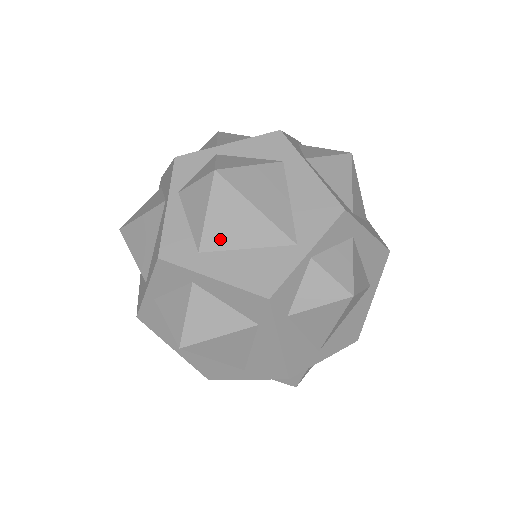
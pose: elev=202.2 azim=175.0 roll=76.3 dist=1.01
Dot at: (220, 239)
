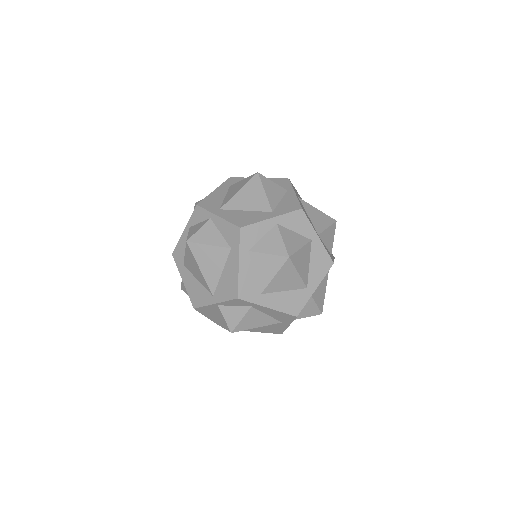
Dot at: (189, 268)
